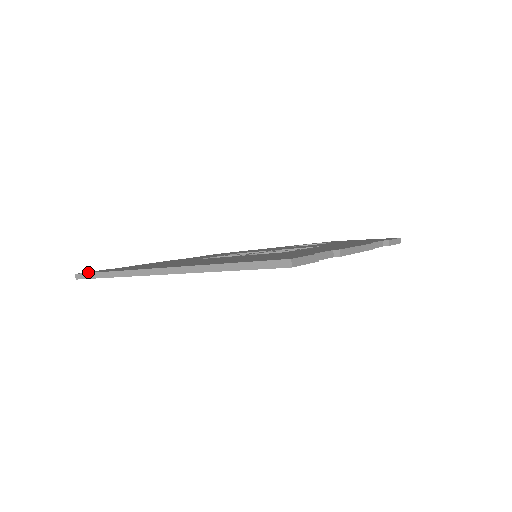
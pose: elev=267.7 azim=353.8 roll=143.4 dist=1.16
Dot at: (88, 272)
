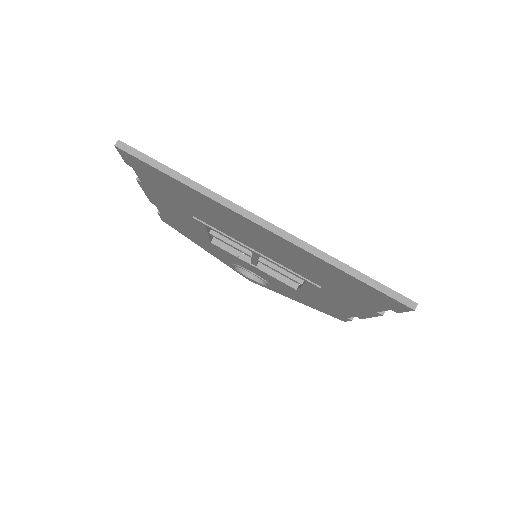
Dot at: (135, 150)
